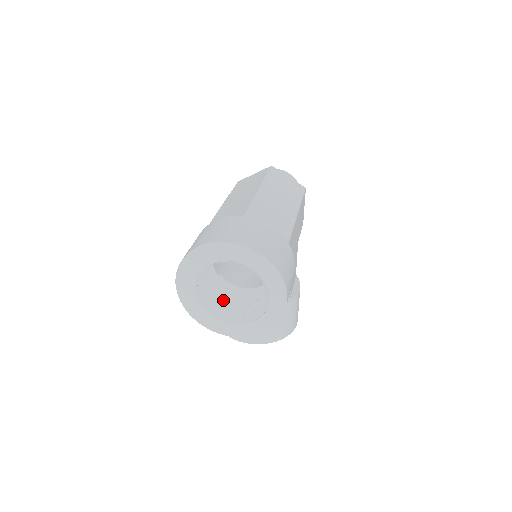
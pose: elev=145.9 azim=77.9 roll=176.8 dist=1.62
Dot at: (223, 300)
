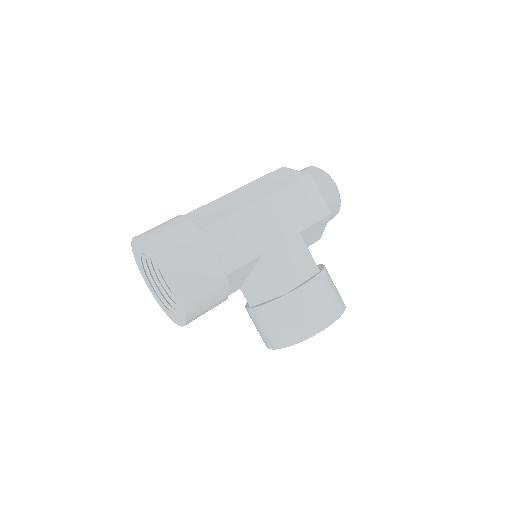
Dot at: occluded
